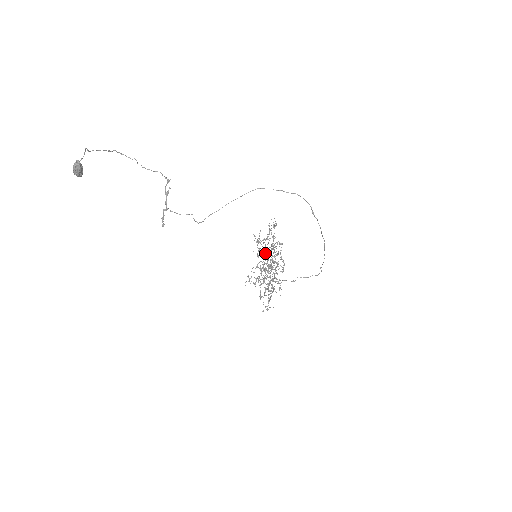
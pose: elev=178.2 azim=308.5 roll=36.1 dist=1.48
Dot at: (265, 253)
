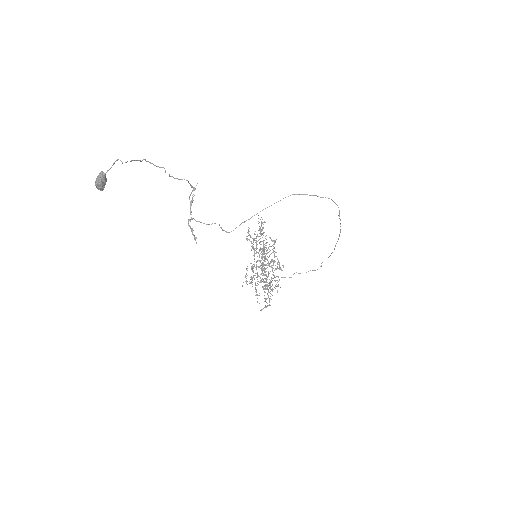
Dot at: occluded
